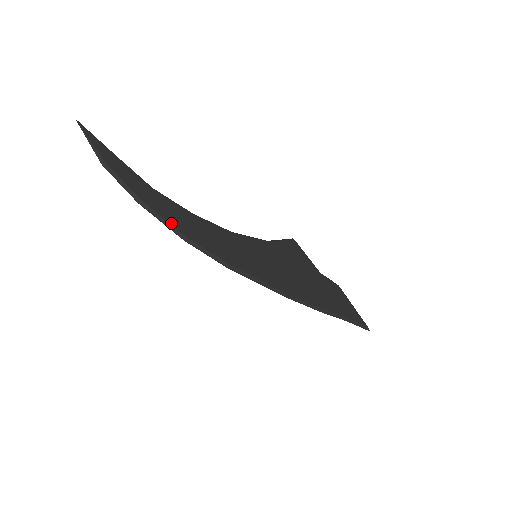
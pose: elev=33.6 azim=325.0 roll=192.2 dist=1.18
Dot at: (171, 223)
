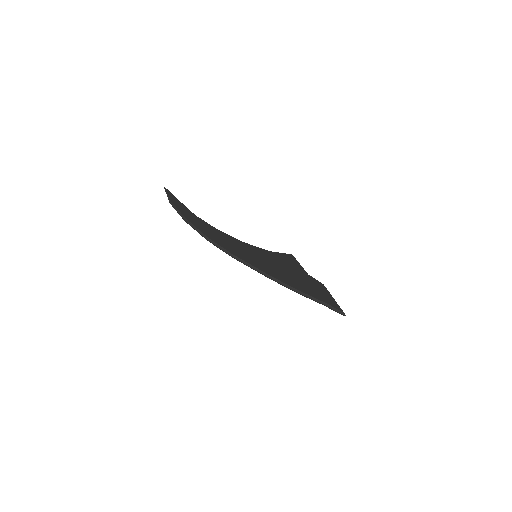
Dot at: (200, 230)
